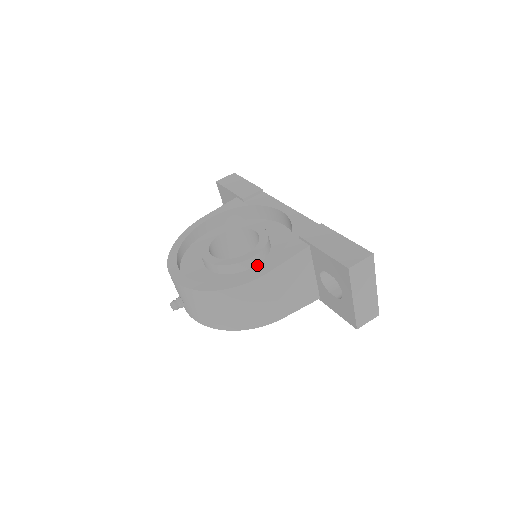
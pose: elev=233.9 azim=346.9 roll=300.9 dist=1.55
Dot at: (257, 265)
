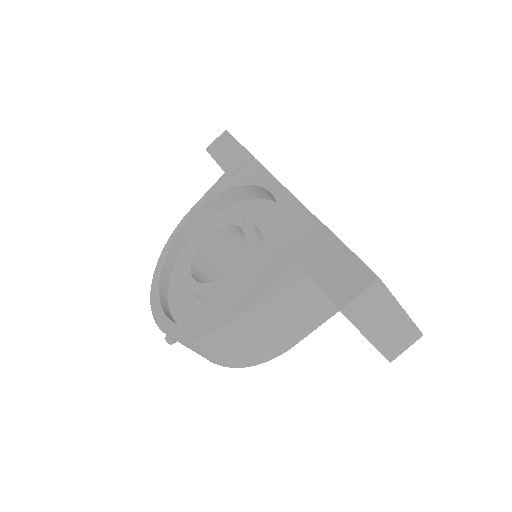
Dot at: (245, 284)
